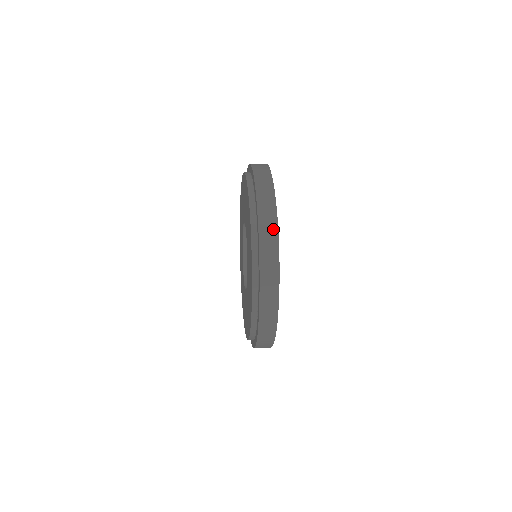
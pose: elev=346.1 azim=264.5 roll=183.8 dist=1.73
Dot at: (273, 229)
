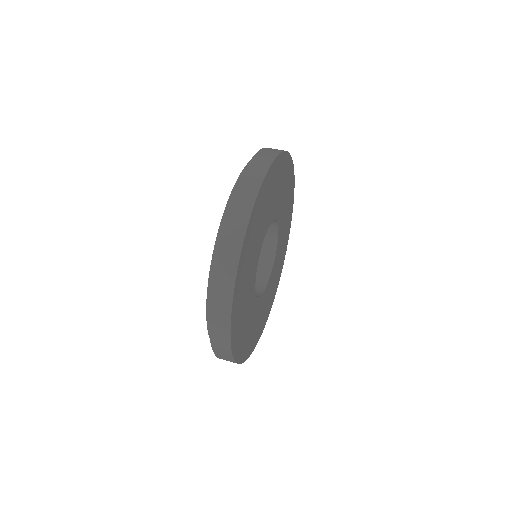
Dot at: occluded
